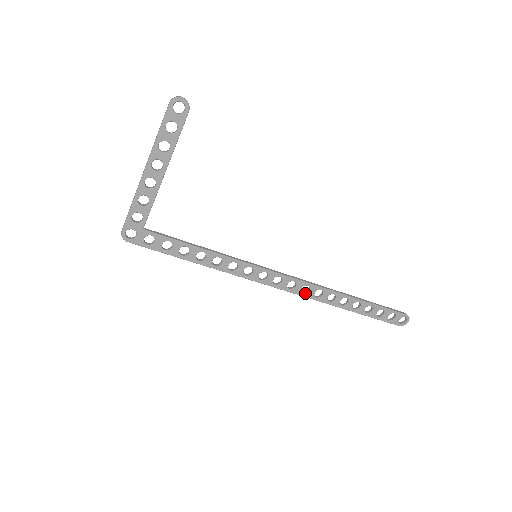
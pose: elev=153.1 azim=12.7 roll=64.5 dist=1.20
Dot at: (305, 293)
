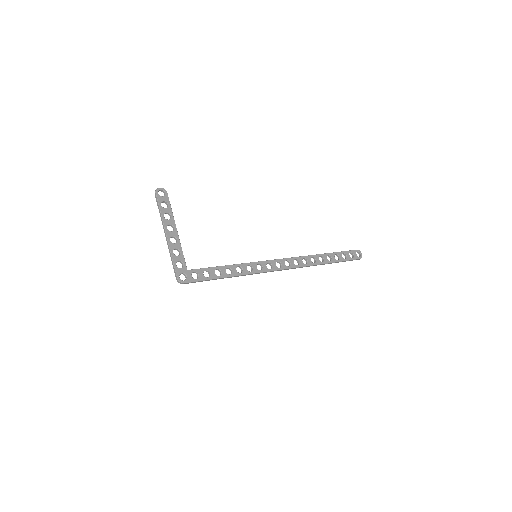
Dot at: (298, 265)
